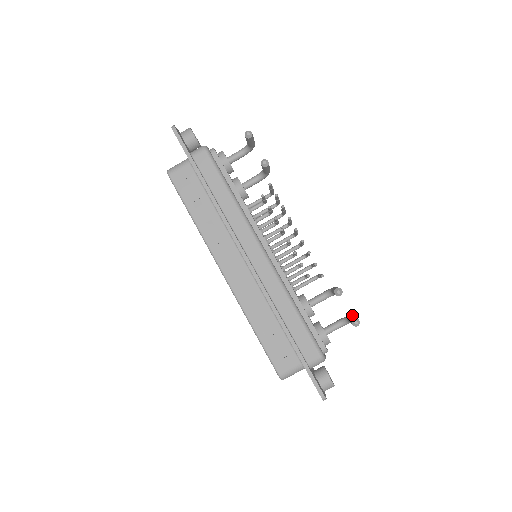
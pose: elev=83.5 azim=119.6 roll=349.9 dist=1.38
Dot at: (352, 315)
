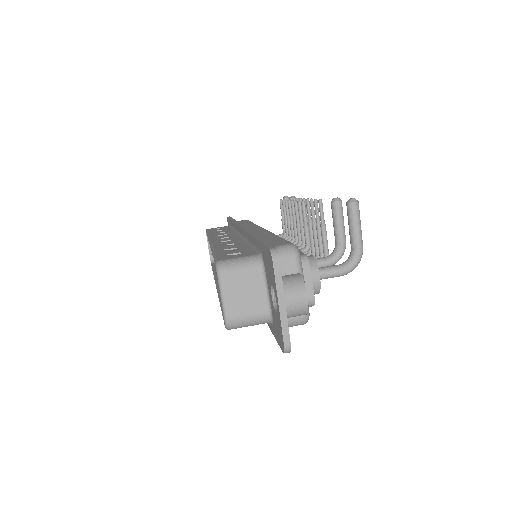
Dot at: occluded
